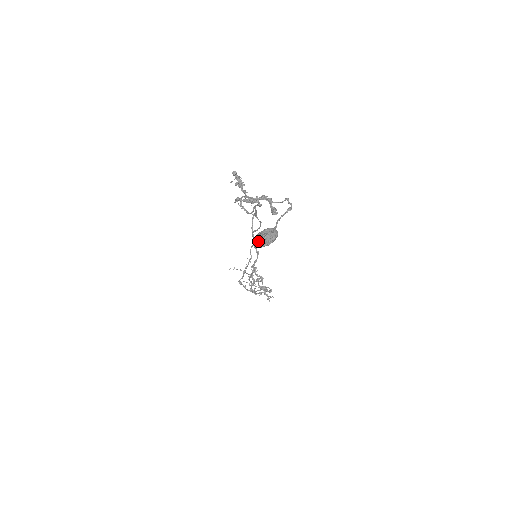
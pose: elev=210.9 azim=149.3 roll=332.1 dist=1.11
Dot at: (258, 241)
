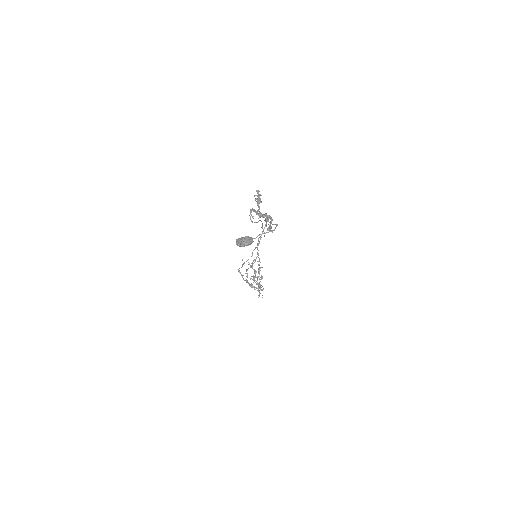
Dot at: (238, 241)
